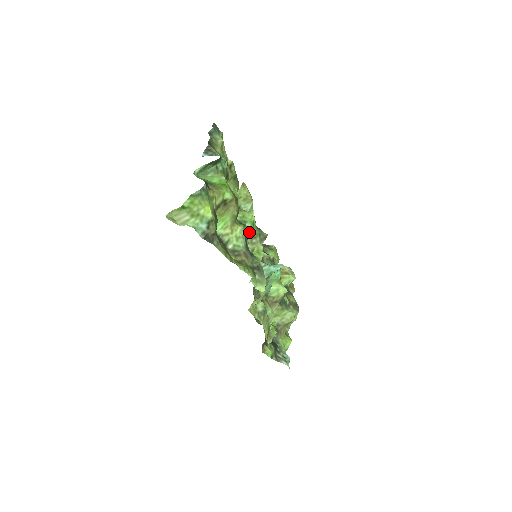
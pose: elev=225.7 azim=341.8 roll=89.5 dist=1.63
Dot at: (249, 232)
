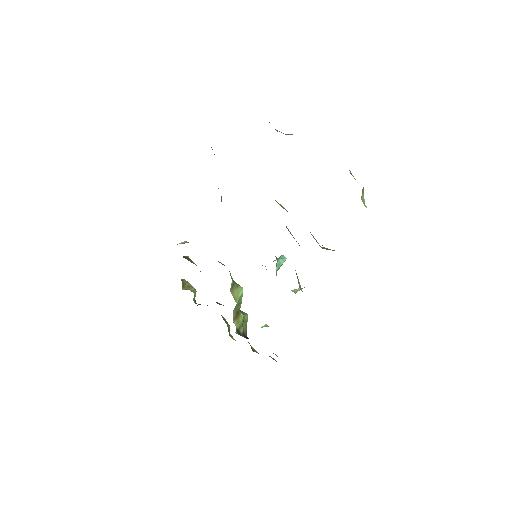
Dot at: occluded
